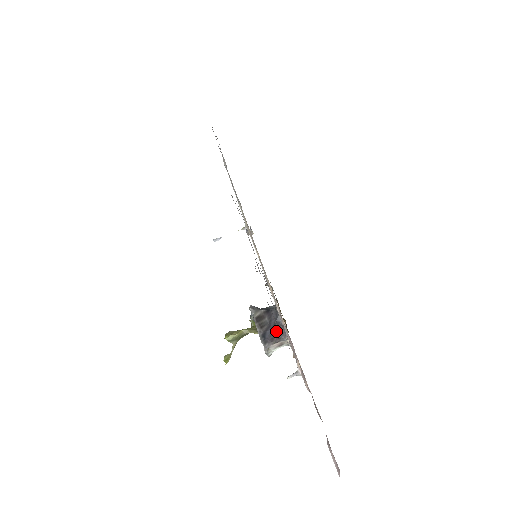
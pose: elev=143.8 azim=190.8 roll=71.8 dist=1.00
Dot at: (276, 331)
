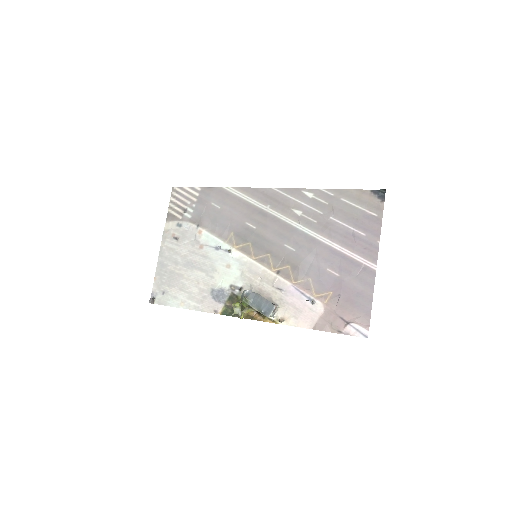
Dot at: occluded
